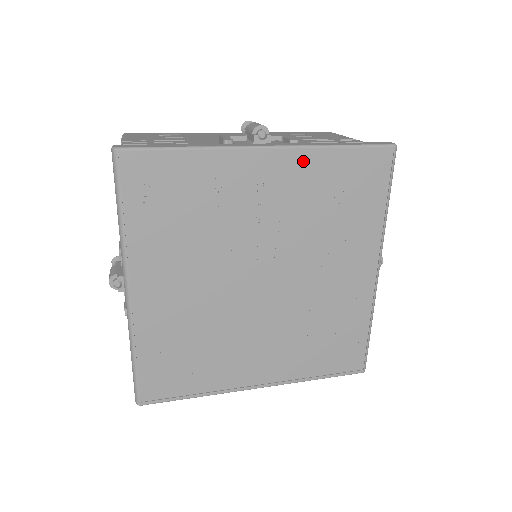
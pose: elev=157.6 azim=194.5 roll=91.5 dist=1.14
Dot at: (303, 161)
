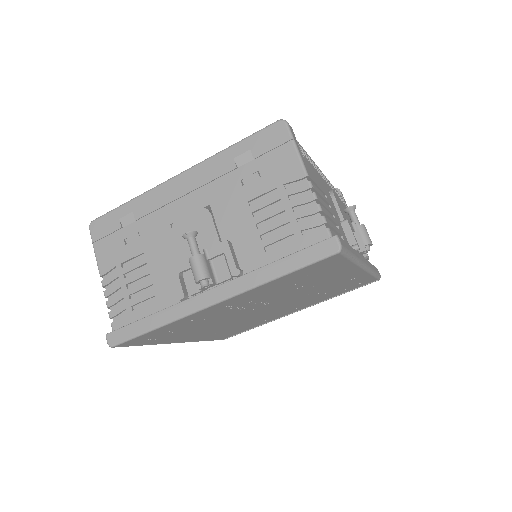
Dot at: (252, 292)
